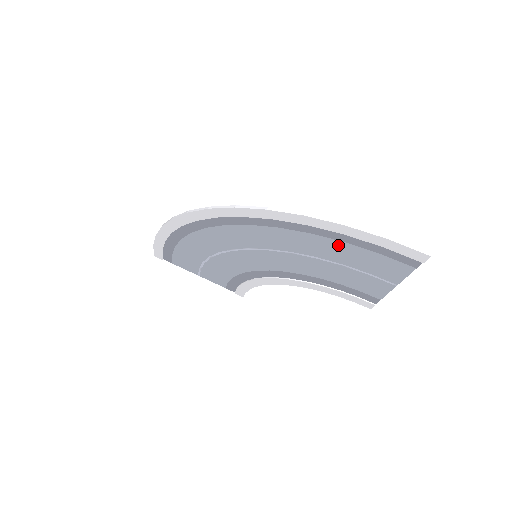
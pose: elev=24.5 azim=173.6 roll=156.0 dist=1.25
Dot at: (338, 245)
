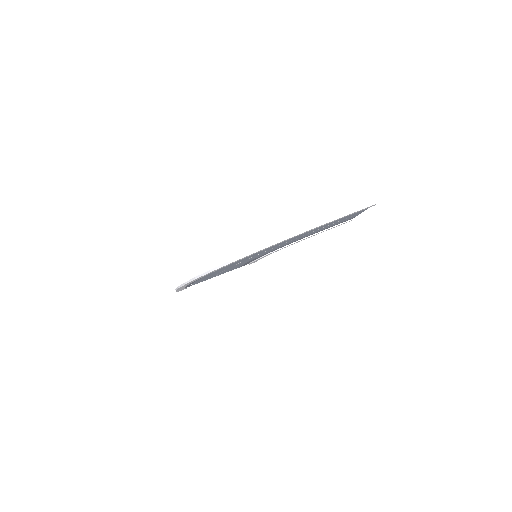
Dot at: occluded
